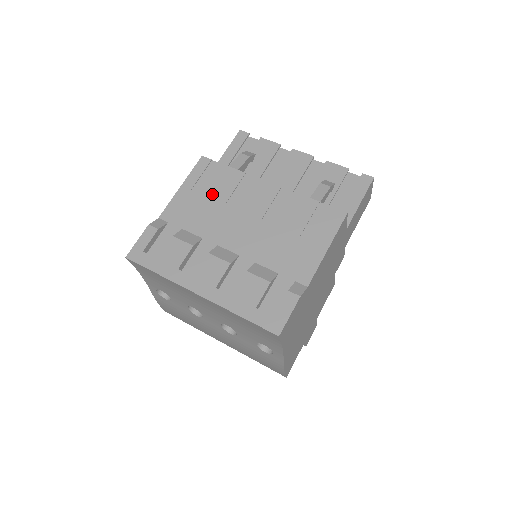
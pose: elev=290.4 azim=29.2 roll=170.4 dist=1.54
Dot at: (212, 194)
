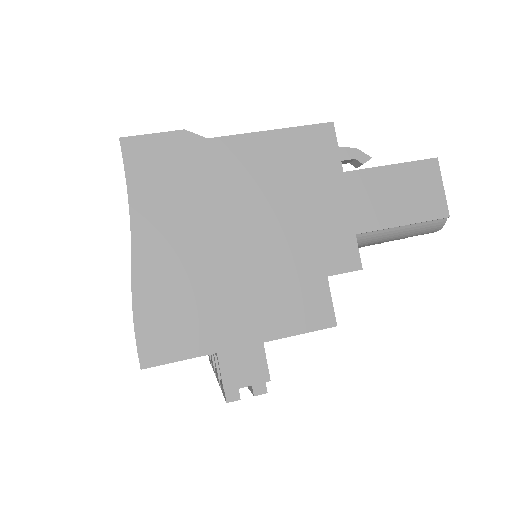
Dot at: occluded
